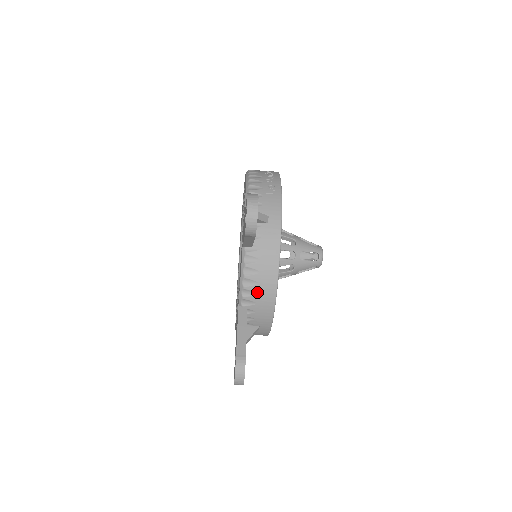
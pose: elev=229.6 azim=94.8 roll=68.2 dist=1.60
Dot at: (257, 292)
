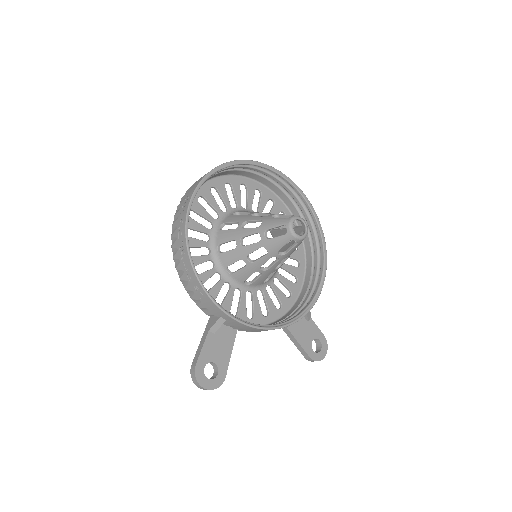
Dot at: occluded
